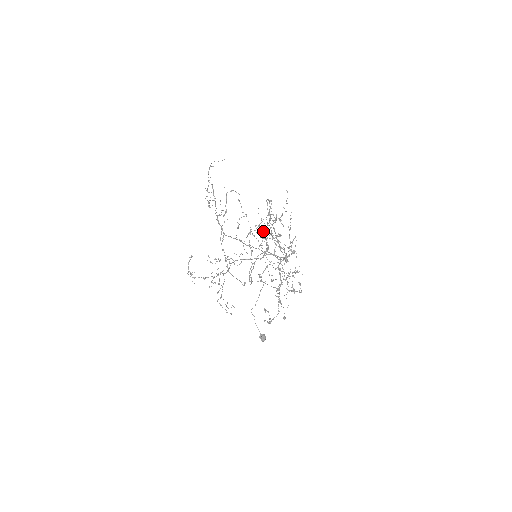
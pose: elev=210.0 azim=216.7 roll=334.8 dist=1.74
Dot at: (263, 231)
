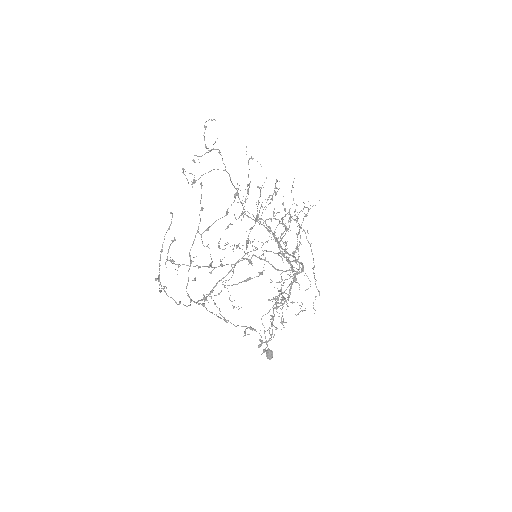
Dot at: (297, 218)
